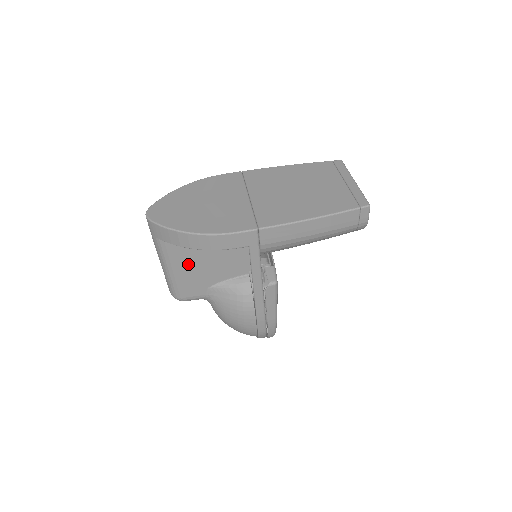
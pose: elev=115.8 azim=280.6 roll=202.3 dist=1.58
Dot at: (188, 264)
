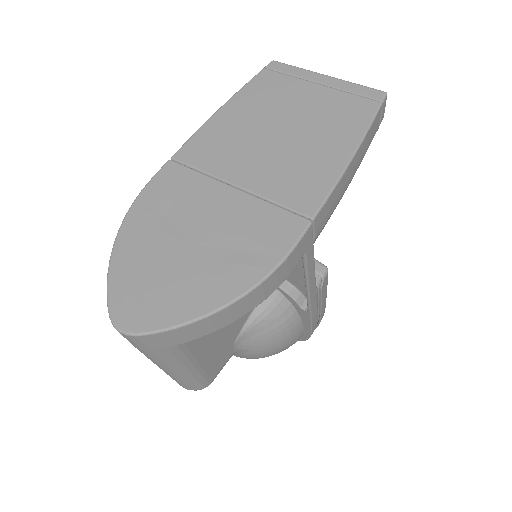
Dot at: (209, 340)
